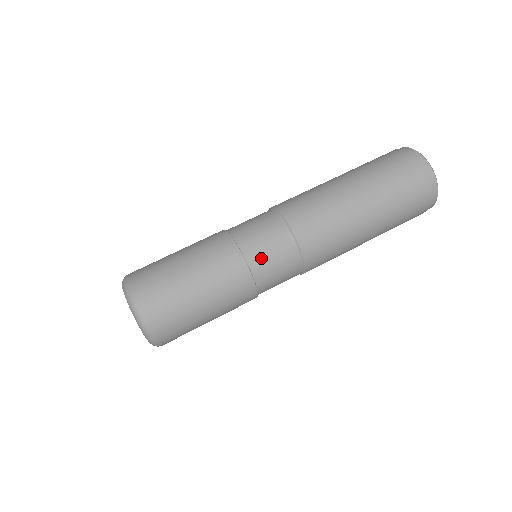
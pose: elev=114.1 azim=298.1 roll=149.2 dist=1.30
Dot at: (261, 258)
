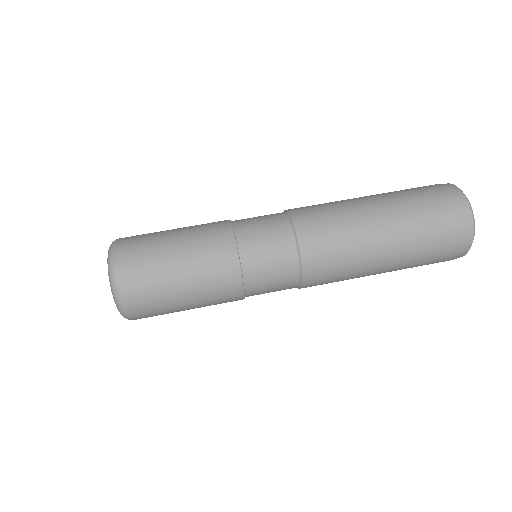
Dot at: (257, 263)
